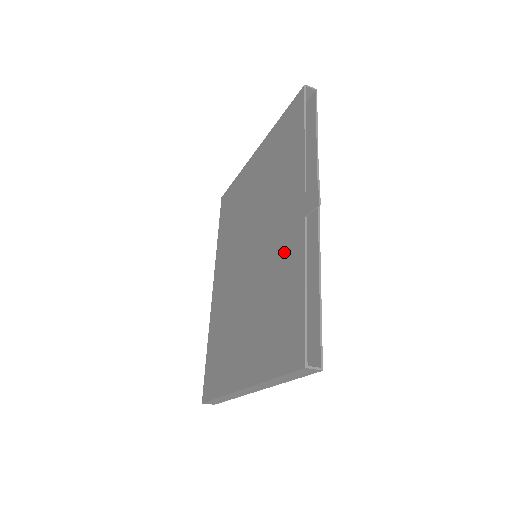
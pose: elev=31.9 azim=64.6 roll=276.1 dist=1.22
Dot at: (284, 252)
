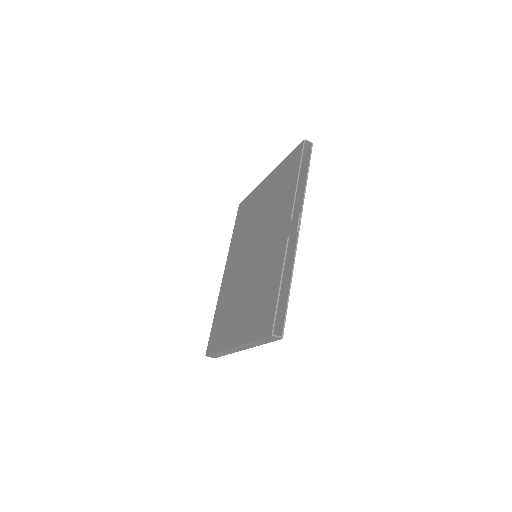
Dot at: (272, 258)
